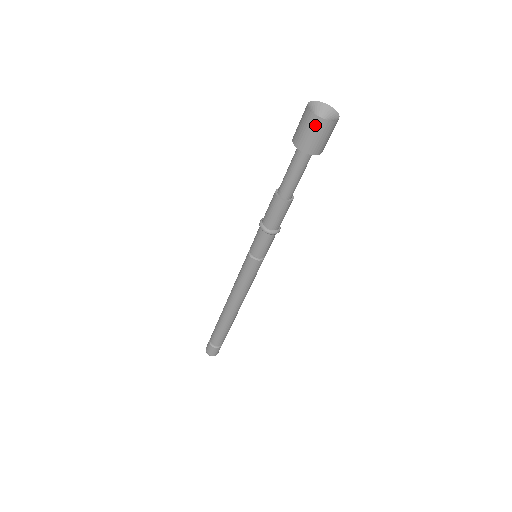
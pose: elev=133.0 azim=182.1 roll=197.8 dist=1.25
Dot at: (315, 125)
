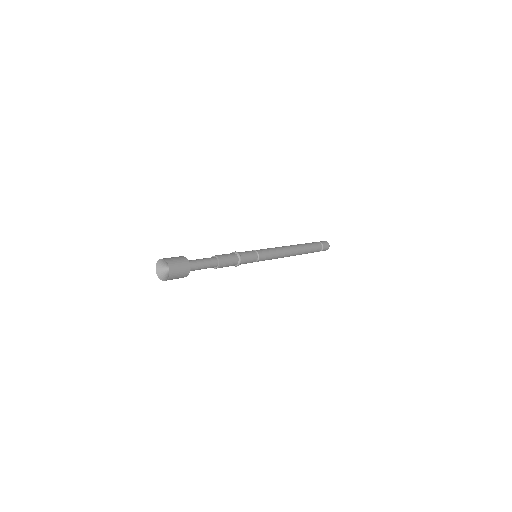
Dot at: occluded
